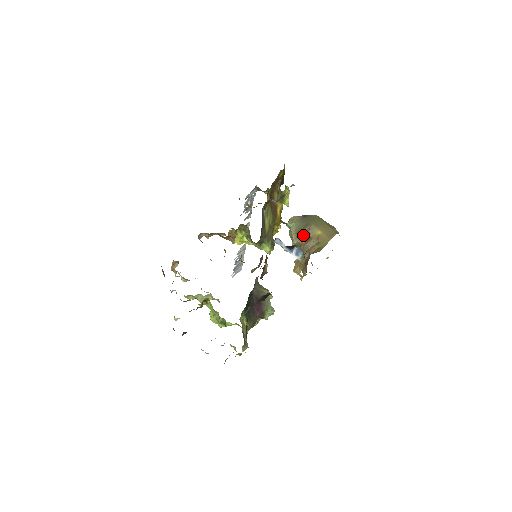
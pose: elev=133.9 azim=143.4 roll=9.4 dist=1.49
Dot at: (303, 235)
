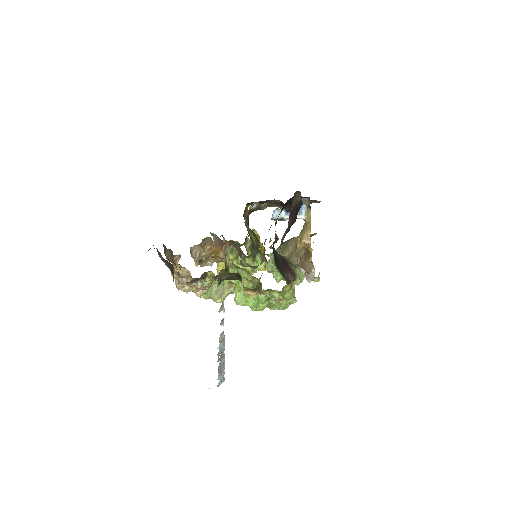
Dot at: (289, 248)
